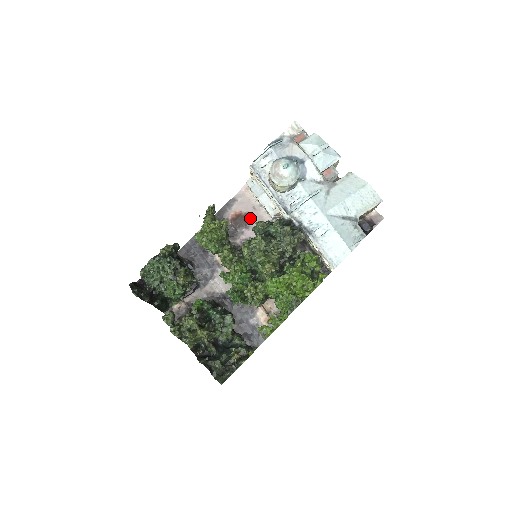
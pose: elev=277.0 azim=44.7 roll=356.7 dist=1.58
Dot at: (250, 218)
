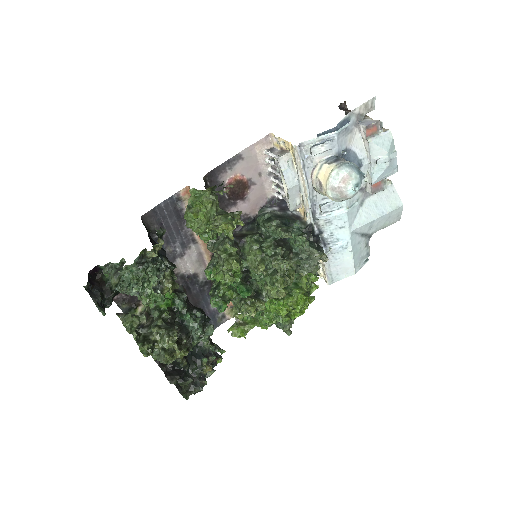
Dot at: (251, 187)
